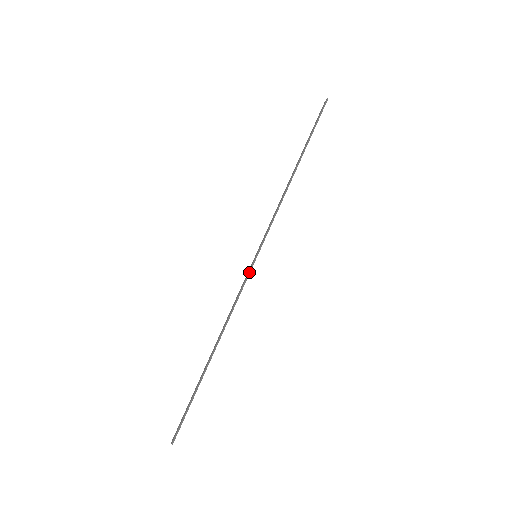
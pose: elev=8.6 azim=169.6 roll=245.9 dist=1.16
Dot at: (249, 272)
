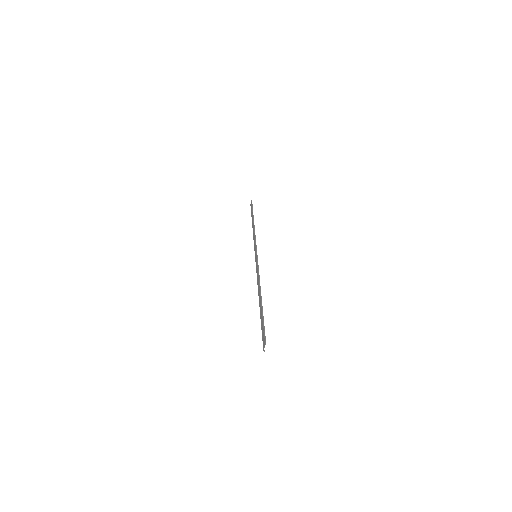
Dot at: (257, 260)
